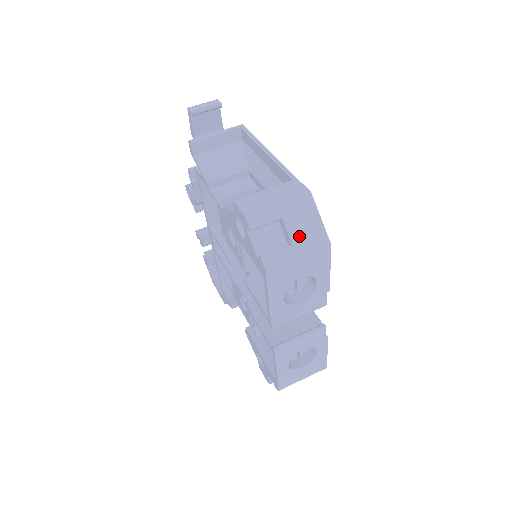
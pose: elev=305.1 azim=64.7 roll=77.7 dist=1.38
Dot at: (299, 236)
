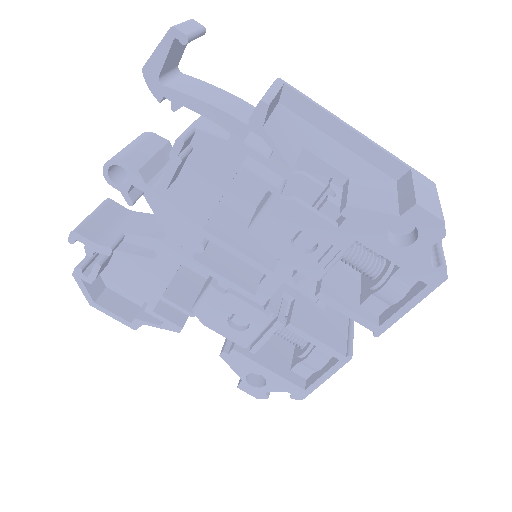
Dot at: occluded
